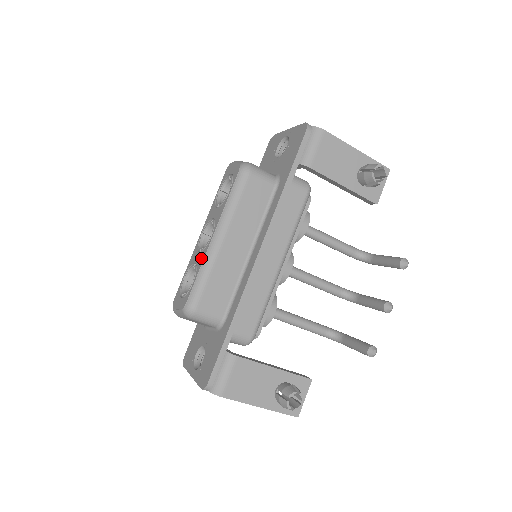
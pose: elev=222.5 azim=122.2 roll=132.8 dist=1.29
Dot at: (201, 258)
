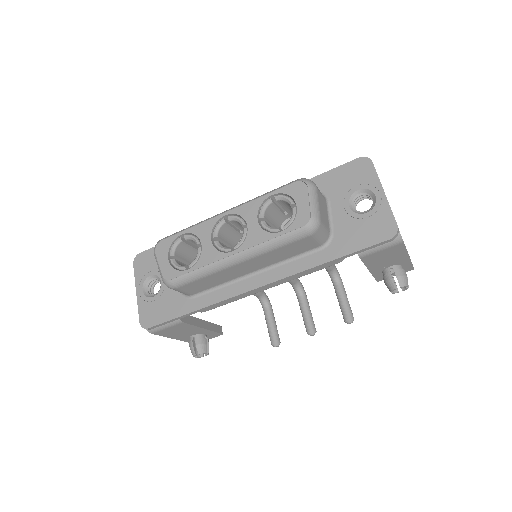
Dot at: (209, 256)
